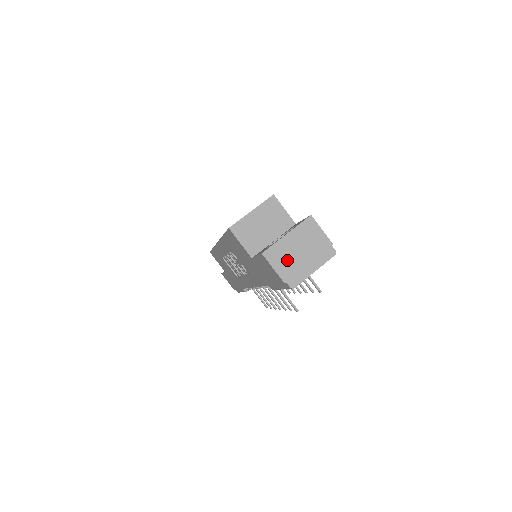
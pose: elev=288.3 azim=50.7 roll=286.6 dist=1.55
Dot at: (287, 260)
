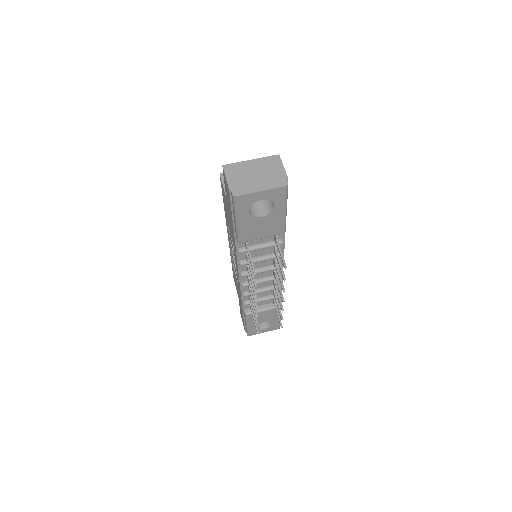
Dot at: (241, 176)
